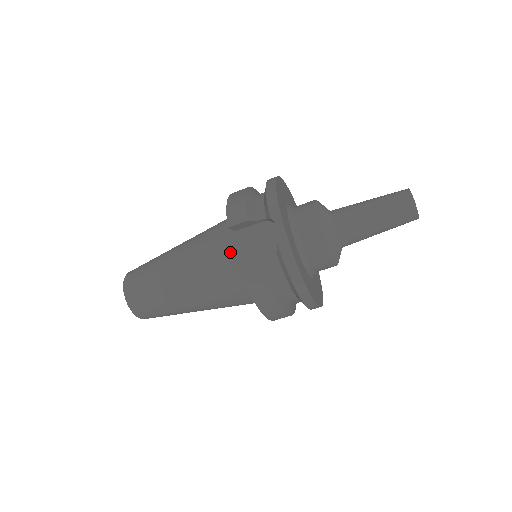
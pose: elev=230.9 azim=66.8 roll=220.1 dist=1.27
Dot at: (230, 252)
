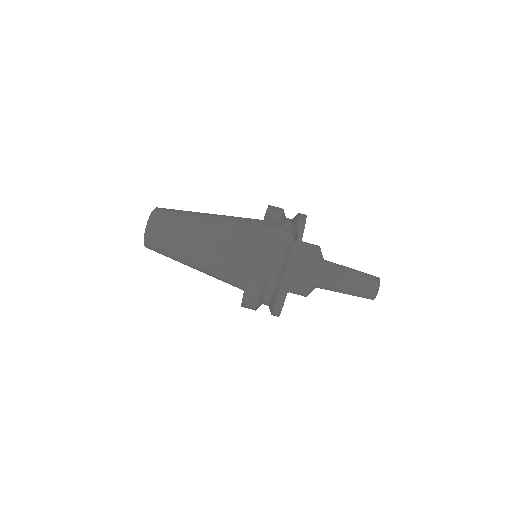
Dot at: (251, 234)
